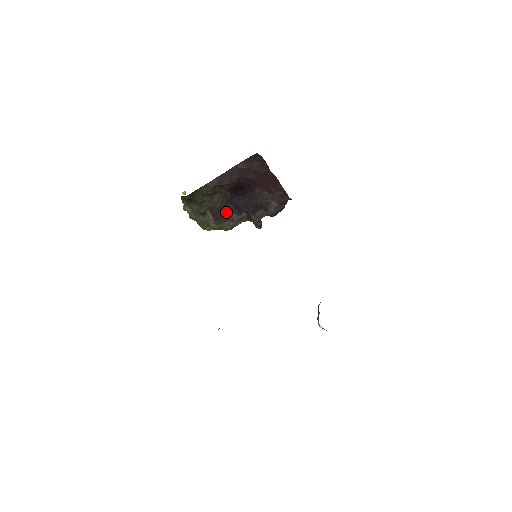
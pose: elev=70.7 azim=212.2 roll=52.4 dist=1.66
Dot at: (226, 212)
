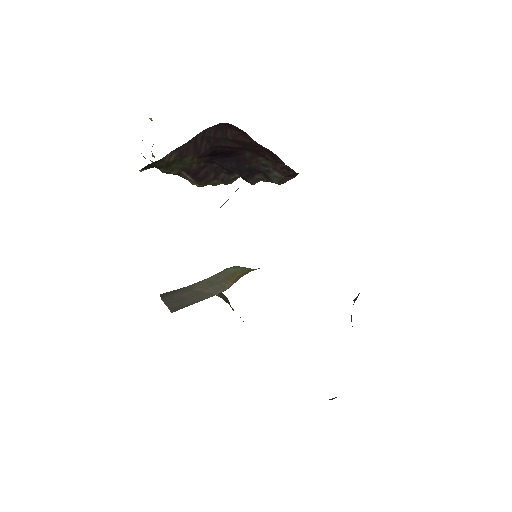
Dot at: (210, 172)
